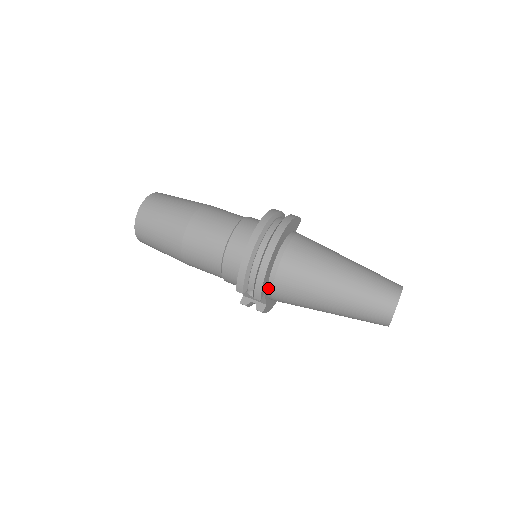
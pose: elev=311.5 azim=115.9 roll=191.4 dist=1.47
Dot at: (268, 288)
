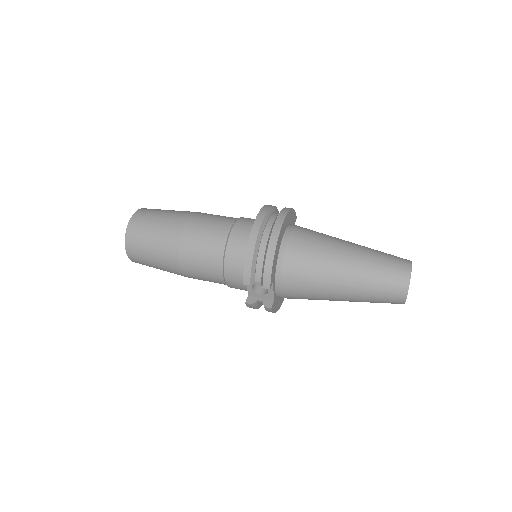
Dot at: (276, 278)
